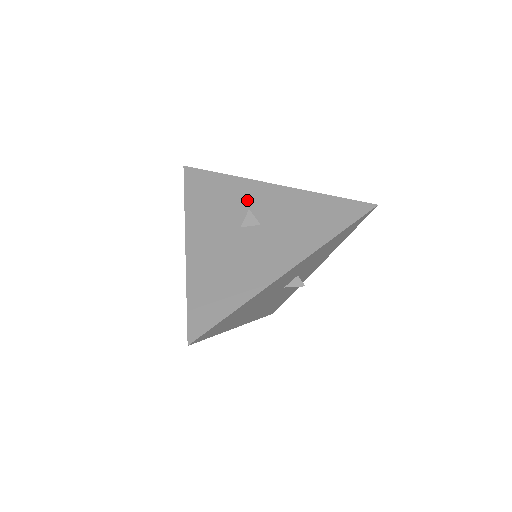
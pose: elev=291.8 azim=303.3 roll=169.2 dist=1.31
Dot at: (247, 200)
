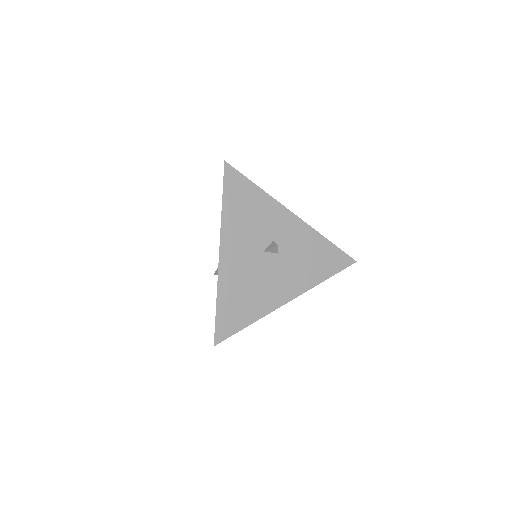
Dot at: (273, 225)
